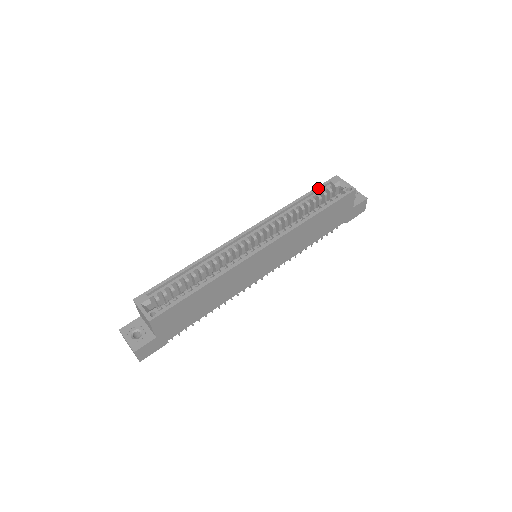
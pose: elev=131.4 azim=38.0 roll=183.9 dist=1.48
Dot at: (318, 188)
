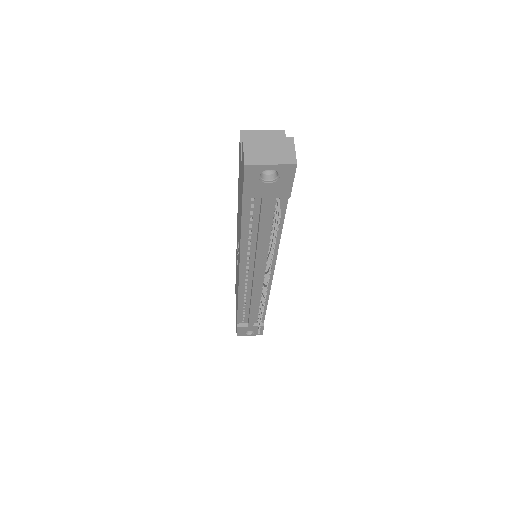
Dot at: occluded
